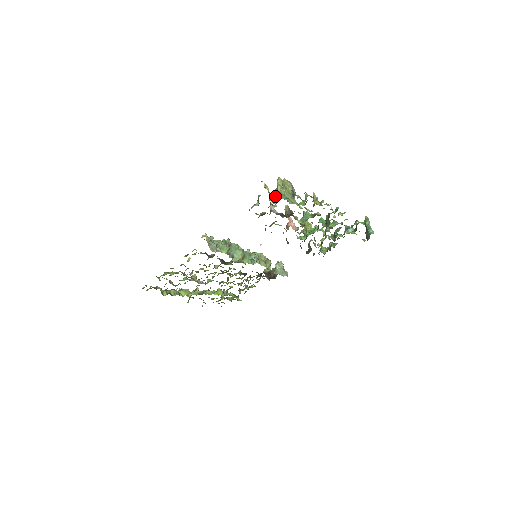
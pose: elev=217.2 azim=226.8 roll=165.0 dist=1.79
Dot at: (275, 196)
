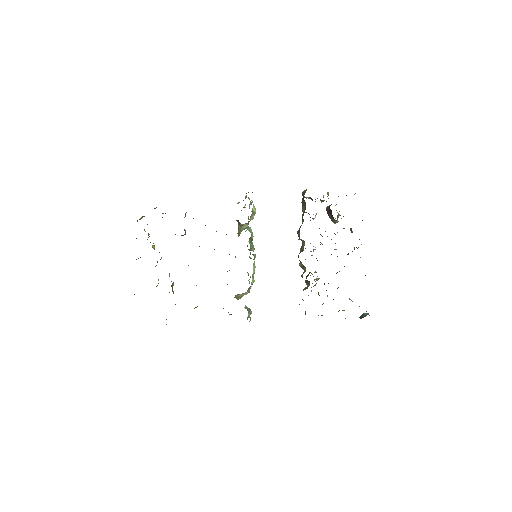
Dot at: occluded
